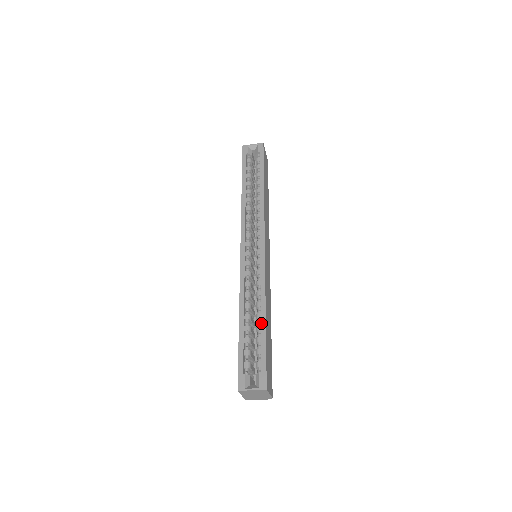
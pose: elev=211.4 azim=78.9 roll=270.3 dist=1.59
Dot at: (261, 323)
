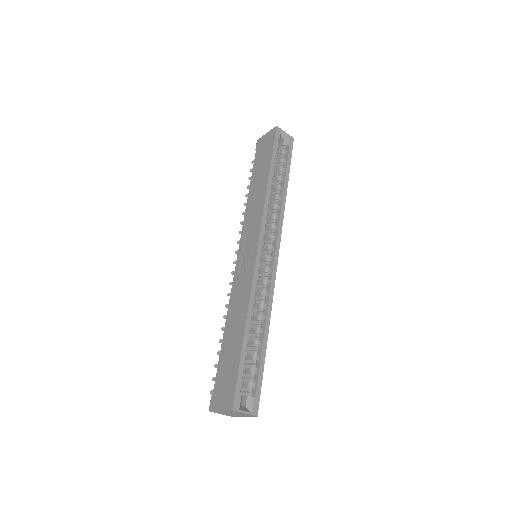
Dot at: (264, 341)
